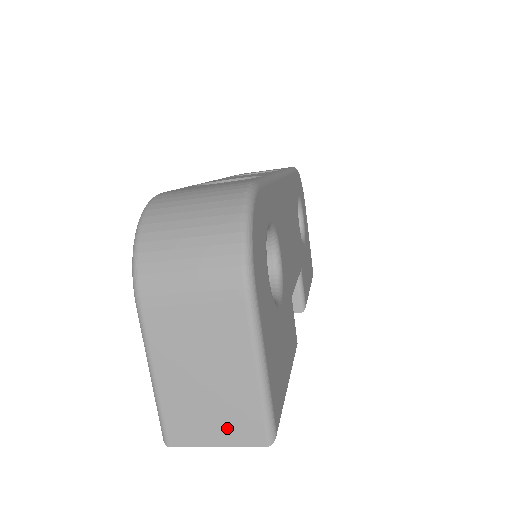
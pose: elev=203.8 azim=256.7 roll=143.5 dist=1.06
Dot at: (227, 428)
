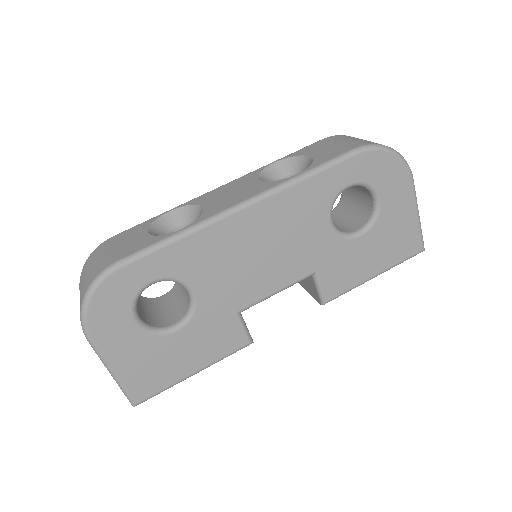
Dot at: occluded
